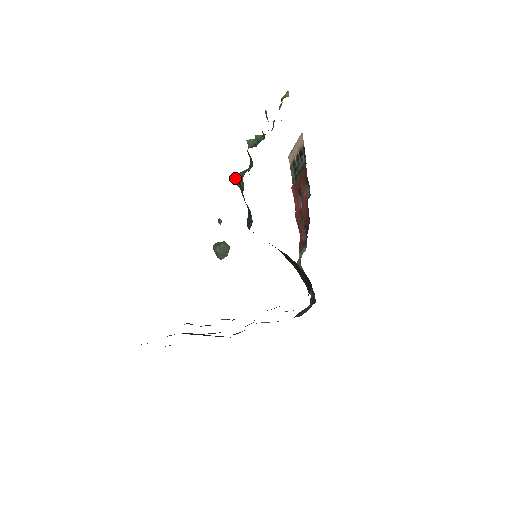
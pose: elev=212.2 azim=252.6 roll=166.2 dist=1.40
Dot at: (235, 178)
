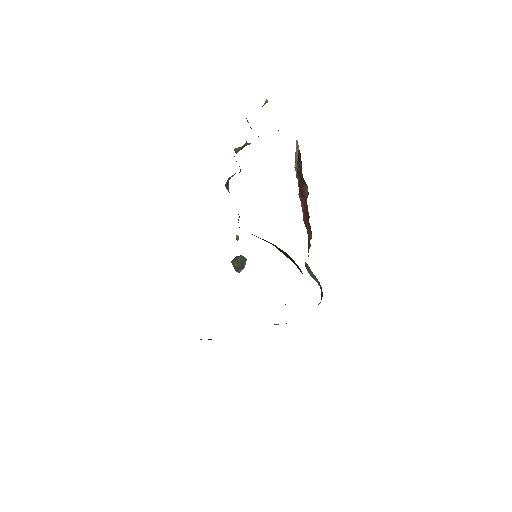
Dot at: (225, 184)
